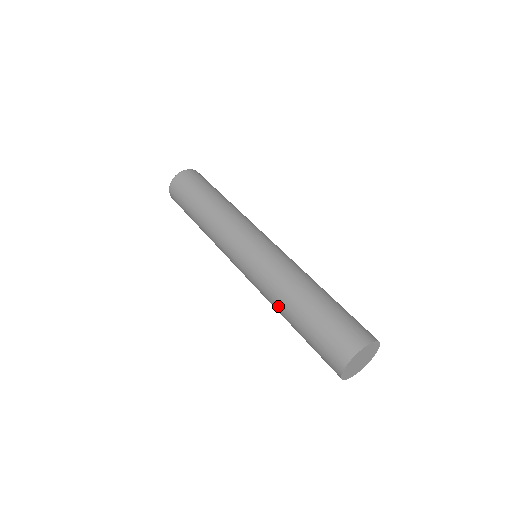
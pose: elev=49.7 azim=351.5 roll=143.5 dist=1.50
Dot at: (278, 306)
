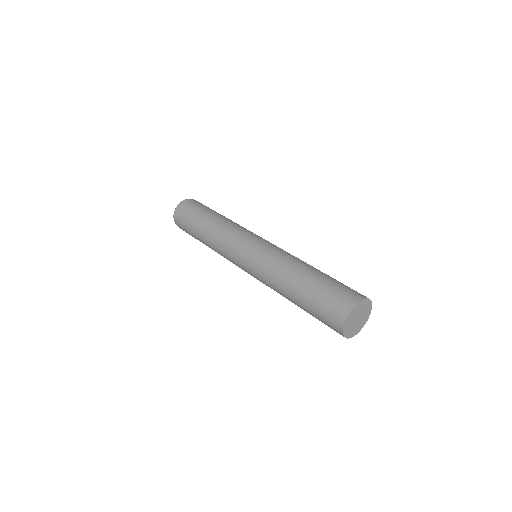
Dot at: occluded
